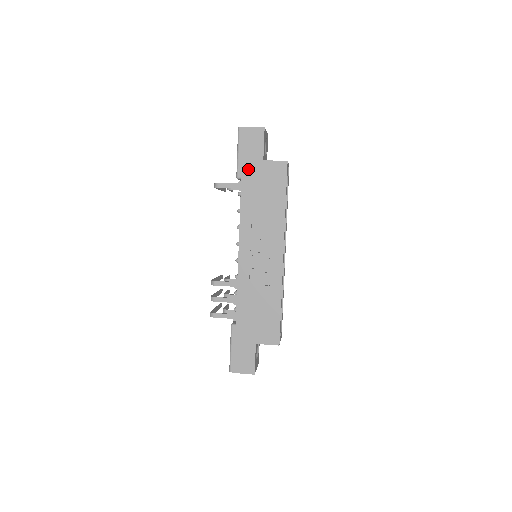
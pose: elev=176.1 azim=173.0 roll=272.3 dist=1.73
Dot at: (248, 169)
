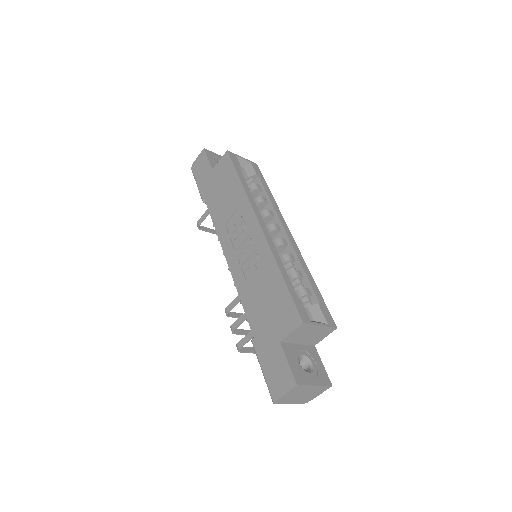
Dot at: (206, 187)
